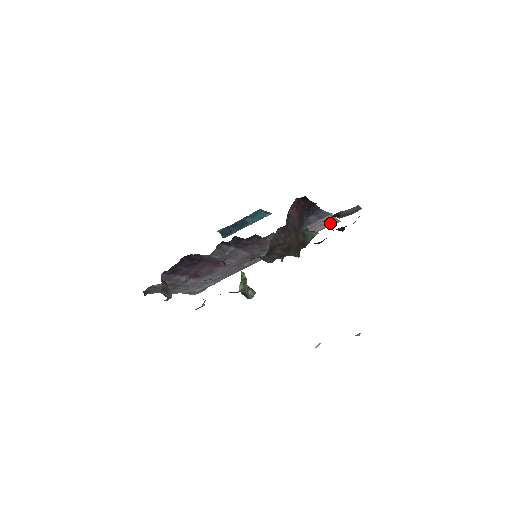
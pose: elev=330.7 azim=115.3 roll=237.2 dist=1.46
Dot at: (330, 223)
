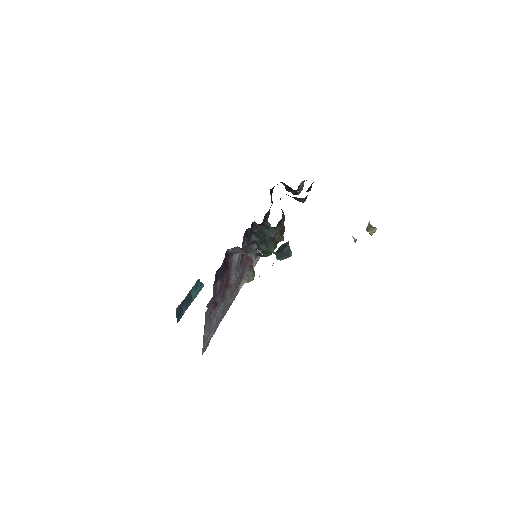
Dot at: occluded
